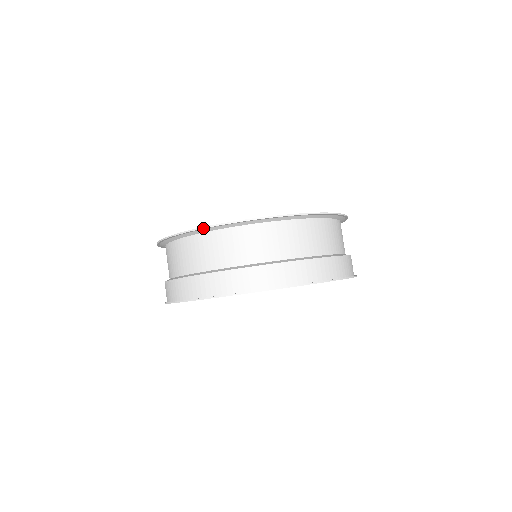
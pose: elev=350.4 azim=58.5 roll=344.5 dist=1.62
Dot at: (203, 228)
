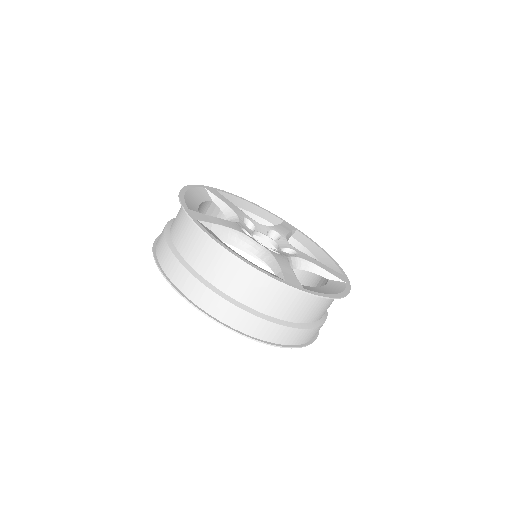
Dot at: (294, 288)
